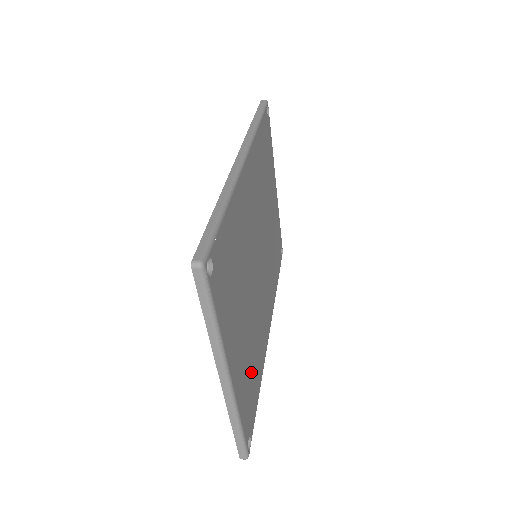
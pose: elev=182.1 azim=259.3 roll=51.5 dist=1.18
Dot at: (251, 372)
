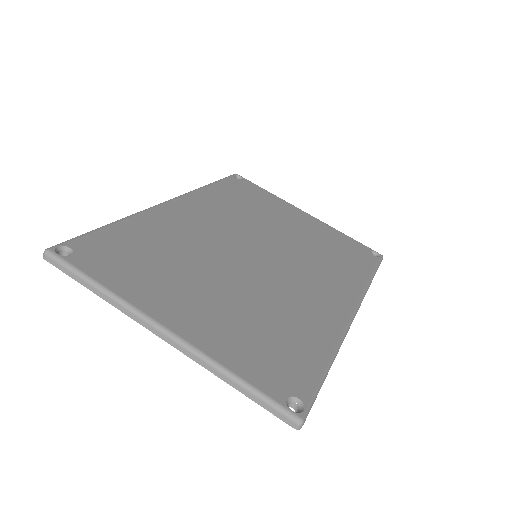
Dot at: (267, 335)
